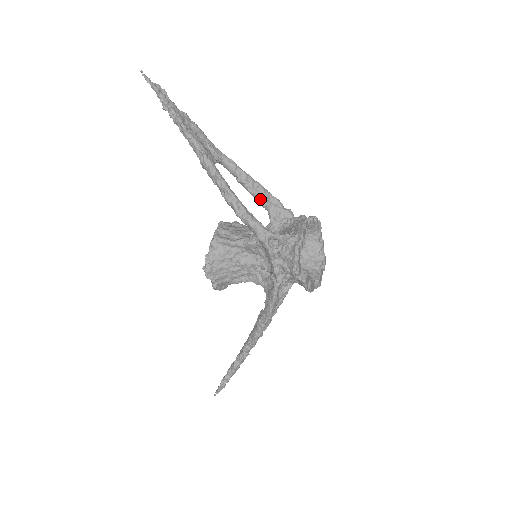
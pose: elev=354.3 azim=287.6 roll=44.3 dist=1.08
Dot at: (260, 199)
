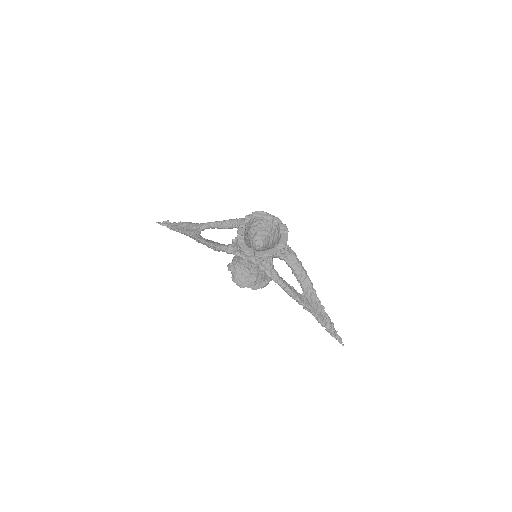
Dot at: (233, 227)
